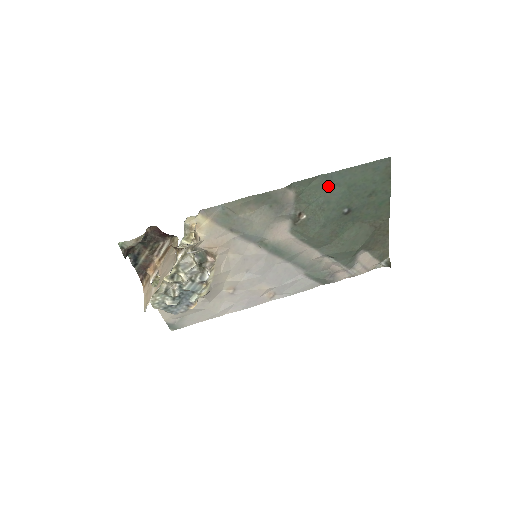
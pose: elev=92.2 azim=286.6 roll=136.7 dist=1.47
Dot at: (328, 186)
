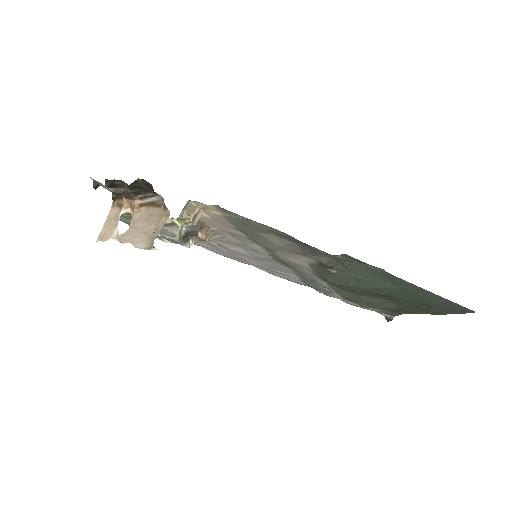
Dot at: (383, 277)
